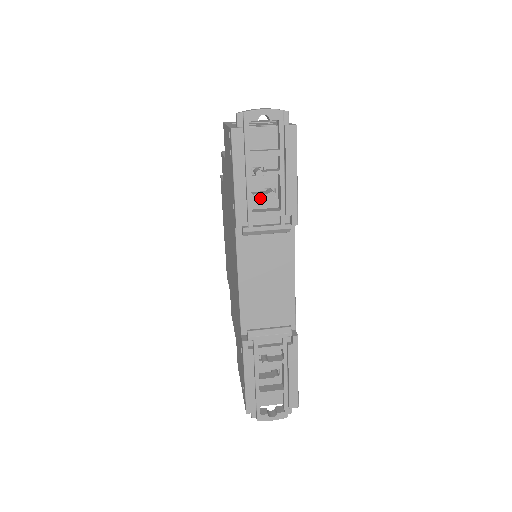
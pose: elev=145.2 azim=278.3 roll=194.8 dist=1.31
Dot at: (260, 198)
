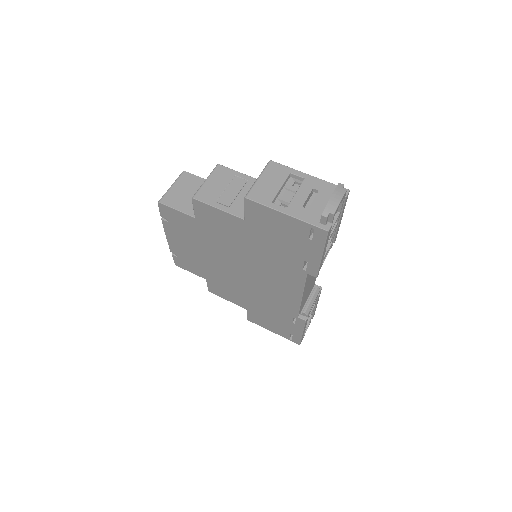
Dot at: occluded
